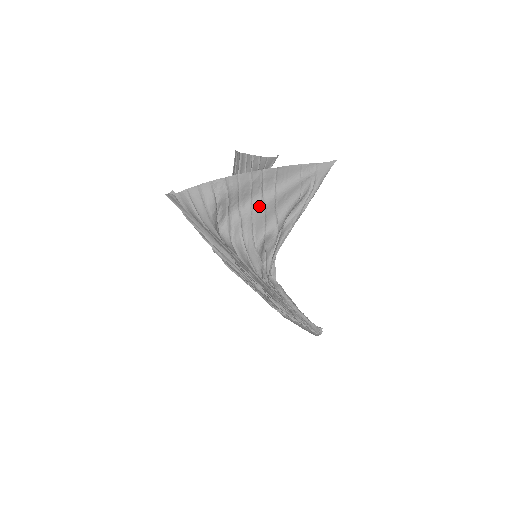
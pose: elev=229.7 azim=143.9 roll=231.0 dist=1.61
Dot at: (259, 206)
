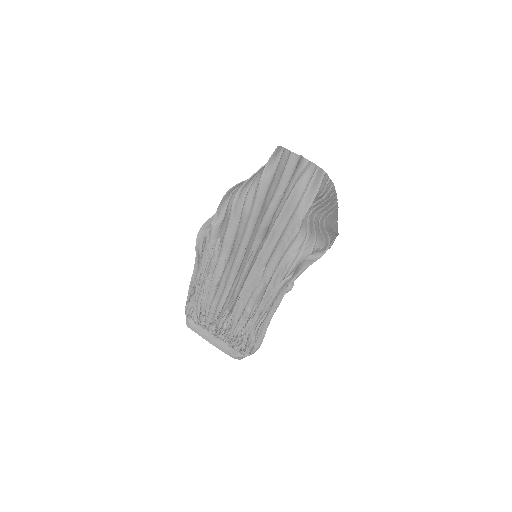
Dot at: (317, 223)
